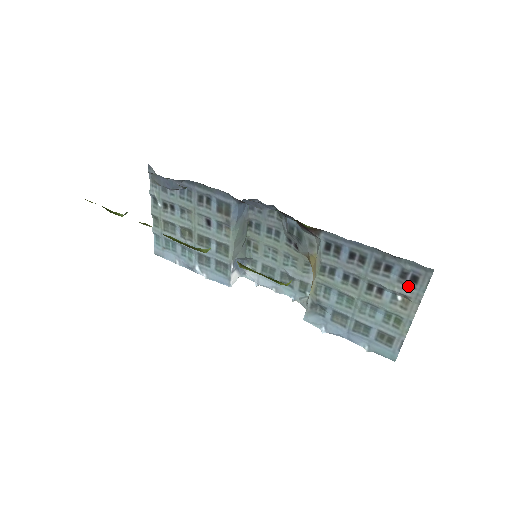
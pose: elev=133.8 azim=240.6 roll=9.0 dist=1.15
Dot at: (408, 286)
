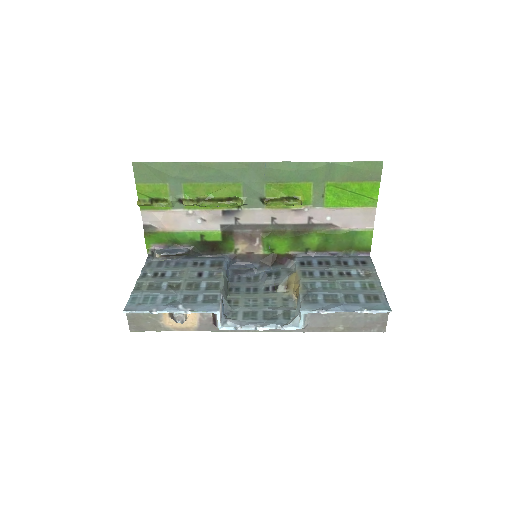
Dot at: (363, 266)
